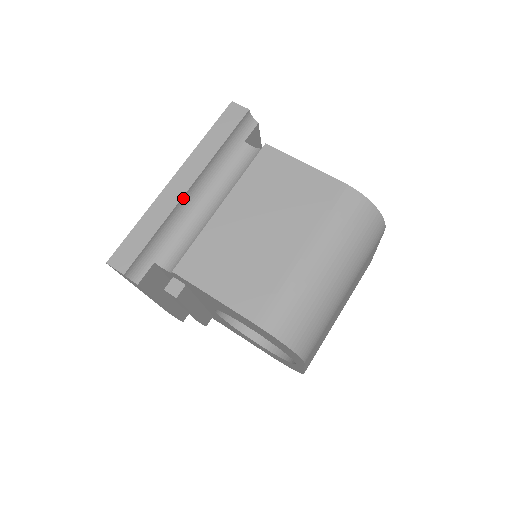
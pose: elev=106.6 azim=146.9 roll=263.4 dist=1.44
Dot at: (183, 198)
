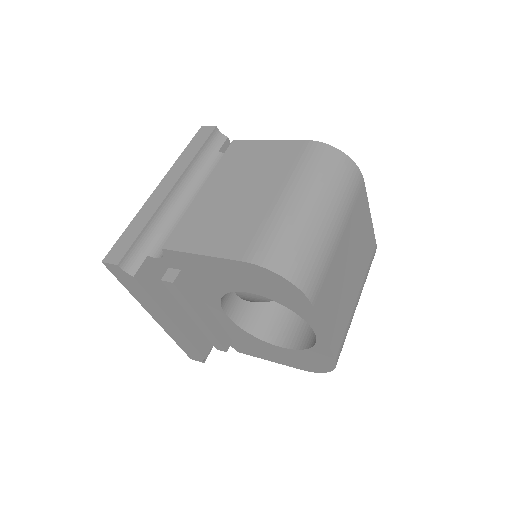
Dot at: (167, 198)
